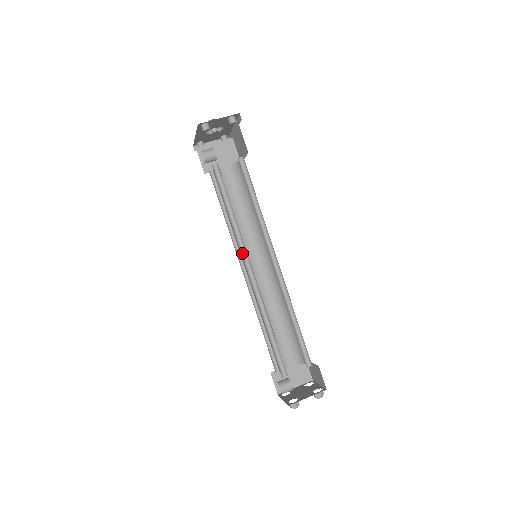
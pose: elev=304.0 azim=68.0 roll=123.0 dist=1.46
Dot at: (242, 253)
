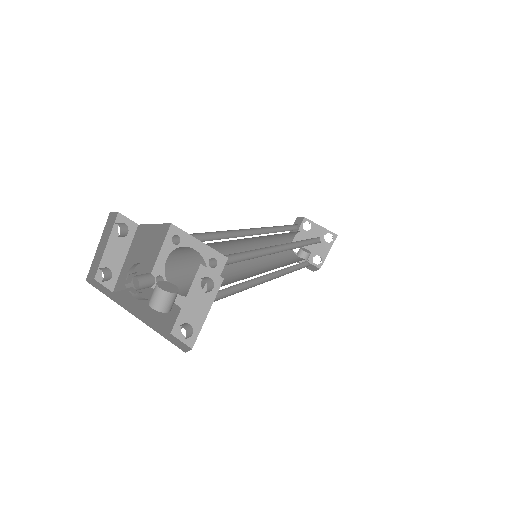
Dot at: (256, 281)
